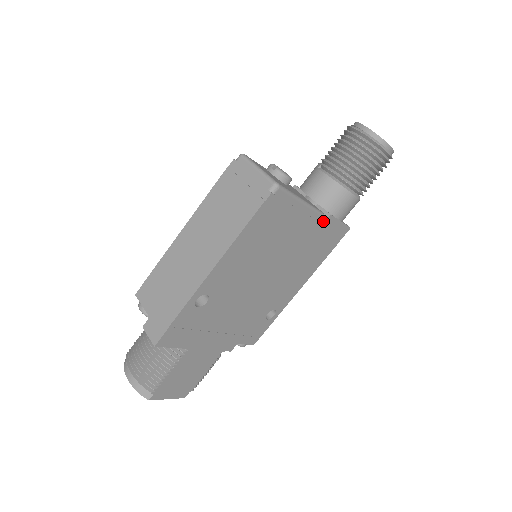
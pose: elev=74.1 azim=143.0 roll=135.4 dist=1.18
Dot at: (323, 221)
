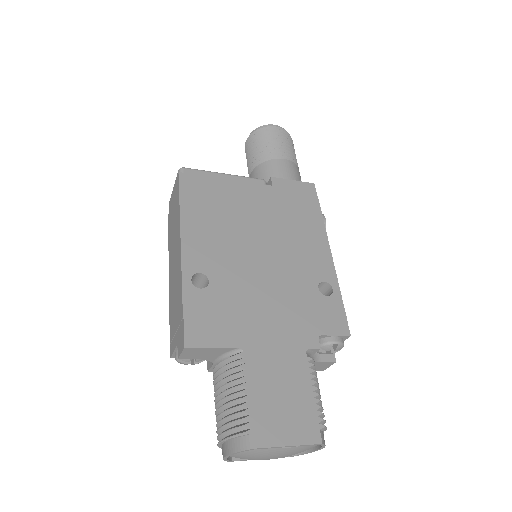
Dot at: (271, 185)
